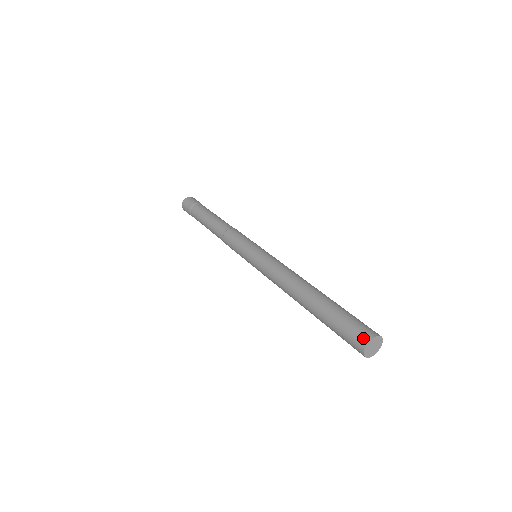
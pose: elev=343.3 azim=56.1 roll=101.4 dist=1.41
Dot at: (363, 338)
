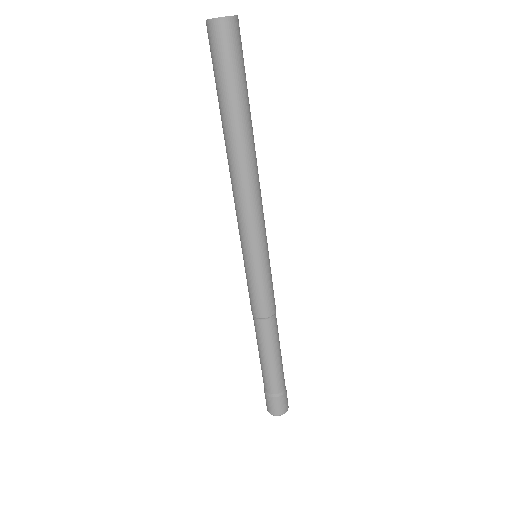
Dot at: occluded
